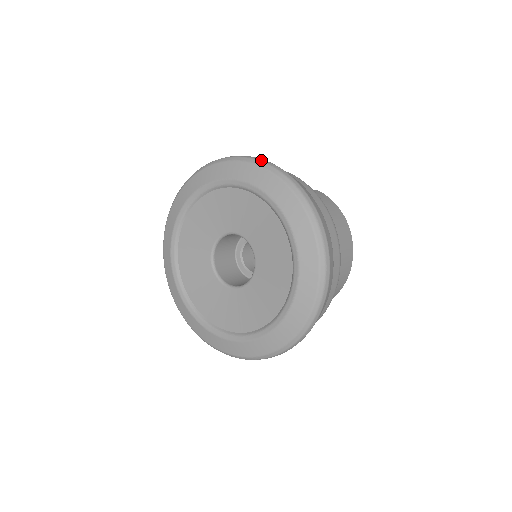
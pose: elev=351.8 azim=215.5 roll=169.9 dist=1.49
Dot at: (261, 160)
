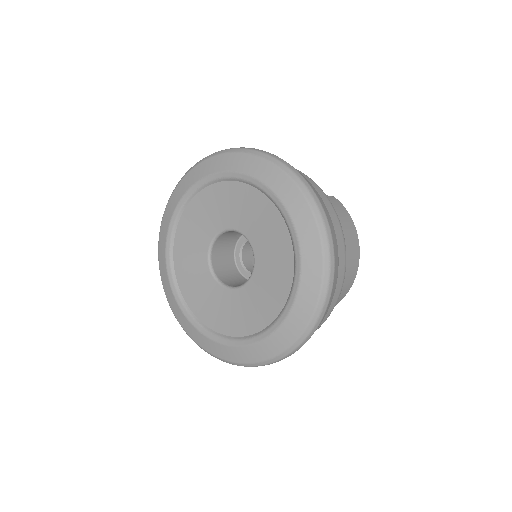
Dot at: (283, 162)
